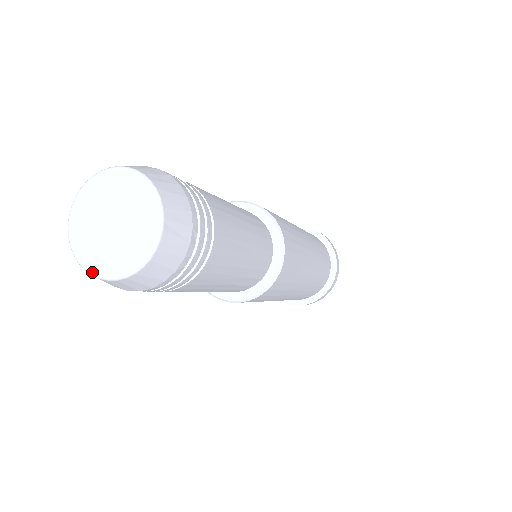
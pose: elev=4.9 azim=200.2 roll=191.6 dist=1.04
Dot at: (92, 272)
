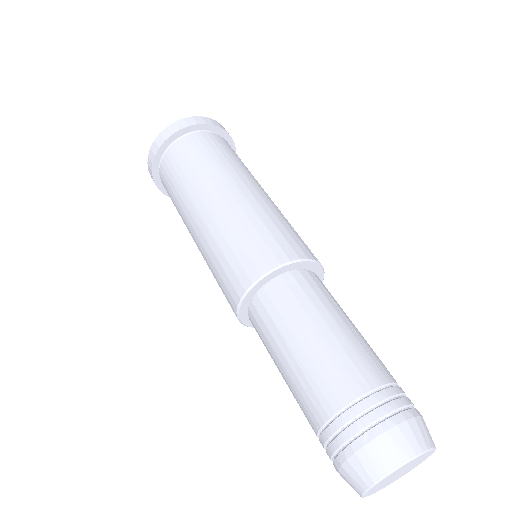
Dot at: occluded
